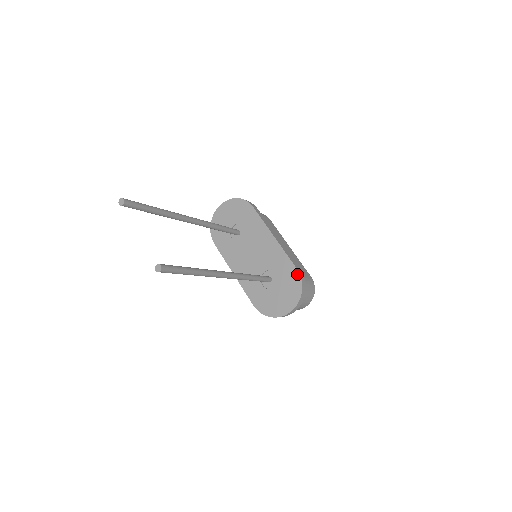
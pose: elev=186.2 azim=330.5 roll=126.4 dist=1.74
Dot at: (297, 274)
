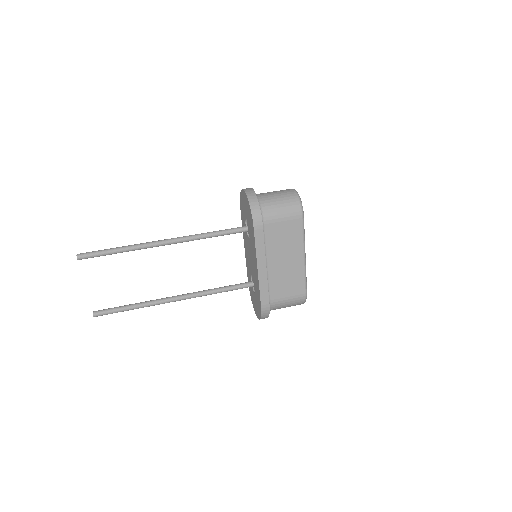
Dot at: (260, 308)
